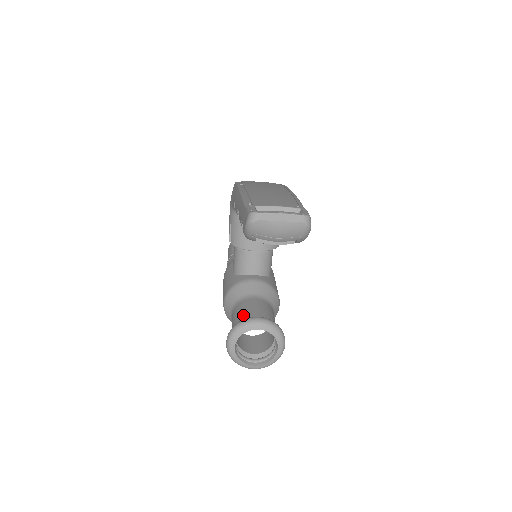
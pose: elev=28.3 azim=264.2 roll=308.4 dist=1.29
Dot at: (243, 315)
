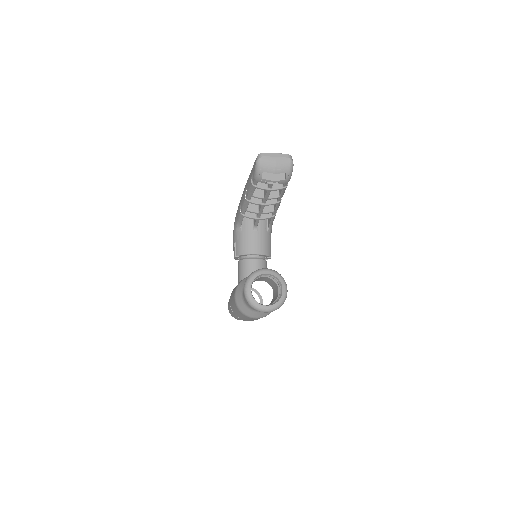
Dot at: occluded
